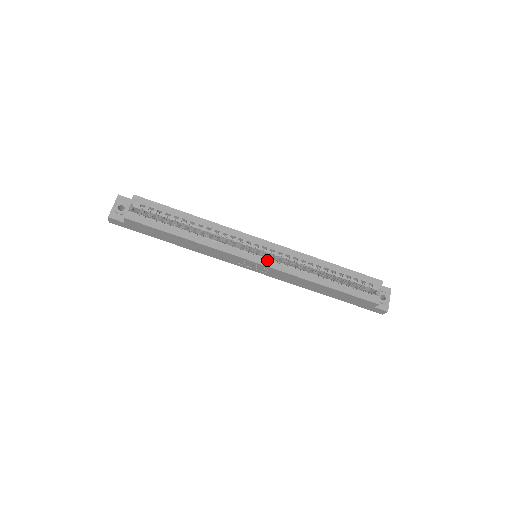
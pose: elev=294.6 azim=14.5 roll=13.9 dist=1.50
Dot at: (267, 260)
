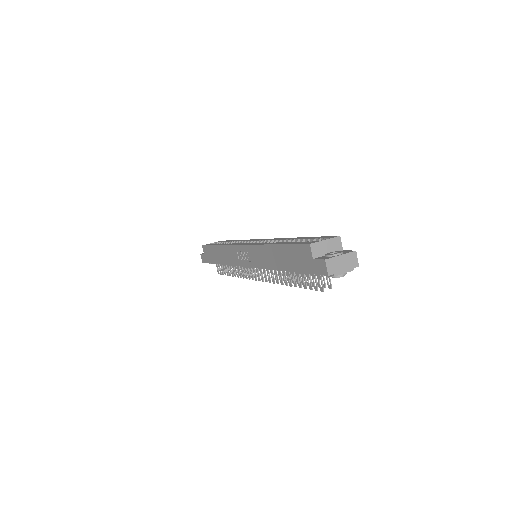
Dot at: (251, 243)
